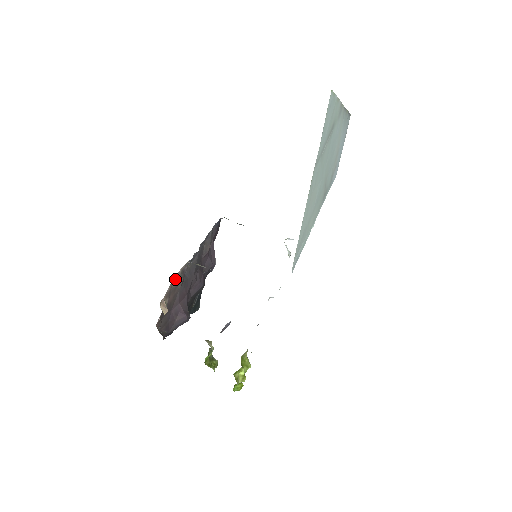
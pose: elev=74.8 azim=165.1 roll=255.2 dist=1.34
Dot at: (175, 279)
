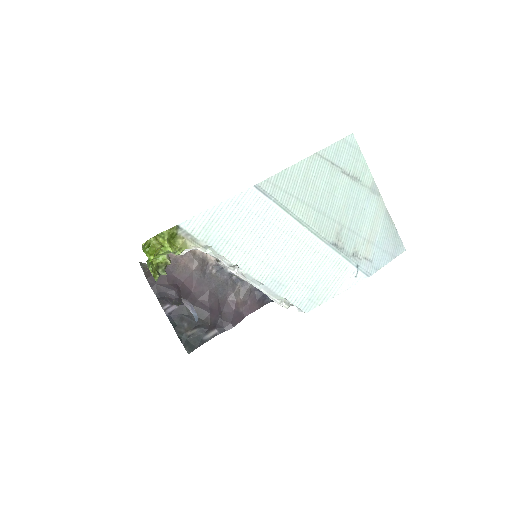
Dot at: (197, 253)
